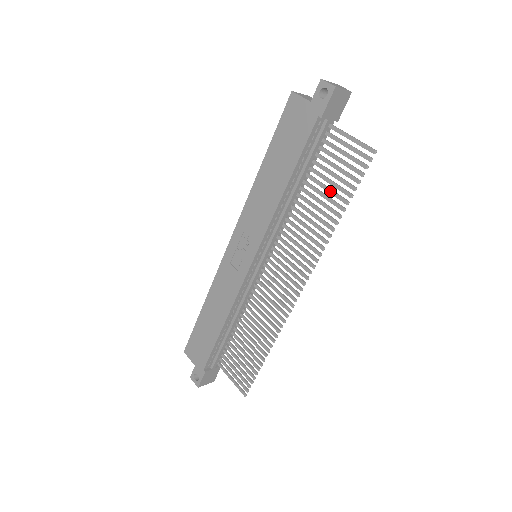
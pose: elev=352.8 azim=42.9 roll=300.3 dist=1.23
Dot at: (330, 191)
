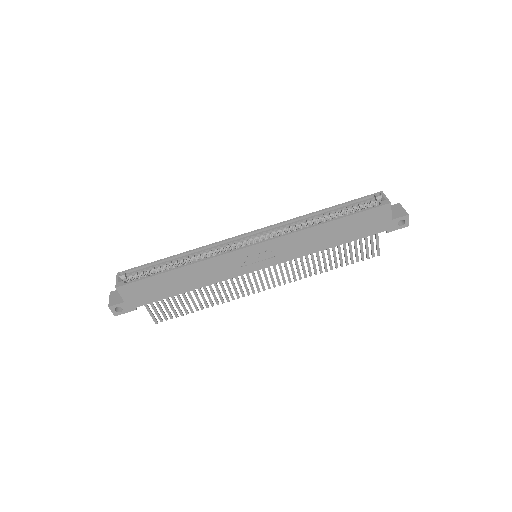
Dot at: (341, 255)
